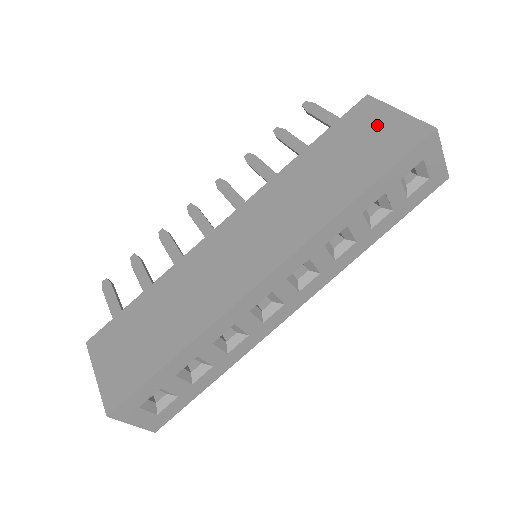
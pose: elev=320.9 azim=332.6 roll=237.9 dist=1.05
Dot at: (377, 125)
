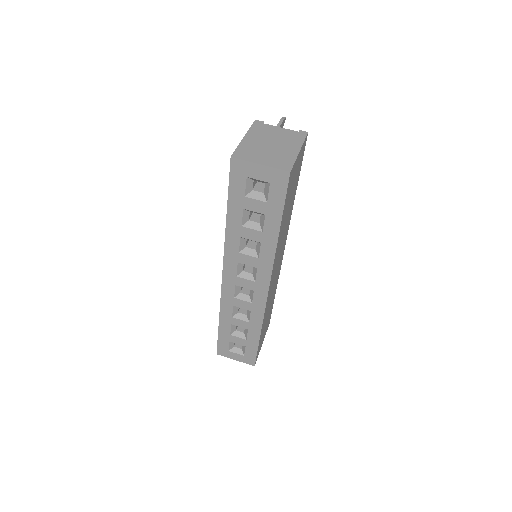
Dot at: occluded
